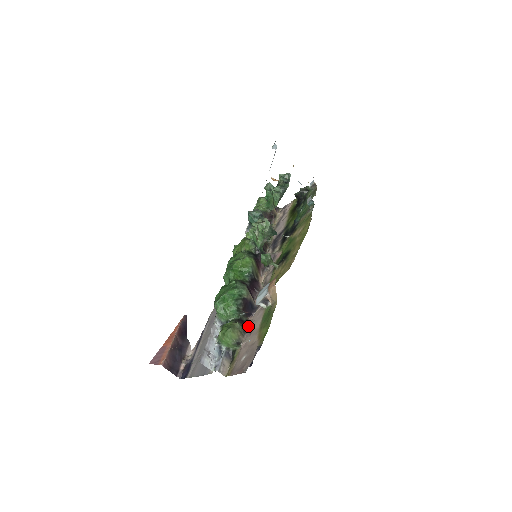
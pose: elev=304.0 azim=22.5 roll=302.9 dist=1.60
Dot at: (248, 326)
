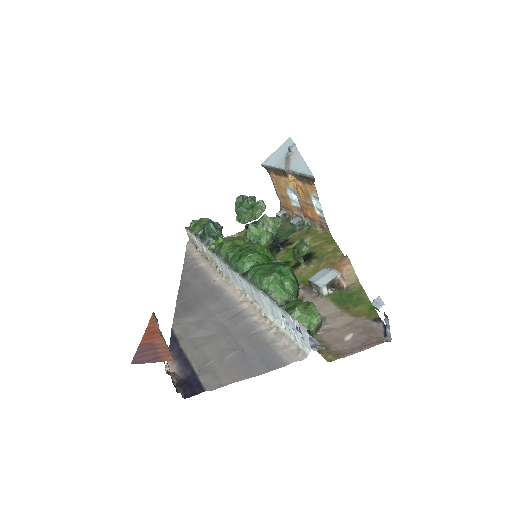
Dot at: occluded
